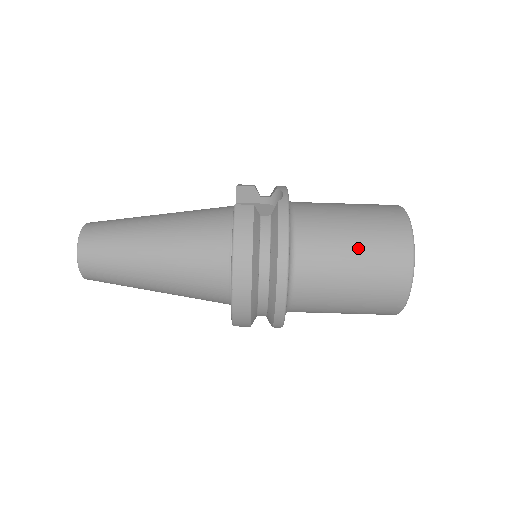
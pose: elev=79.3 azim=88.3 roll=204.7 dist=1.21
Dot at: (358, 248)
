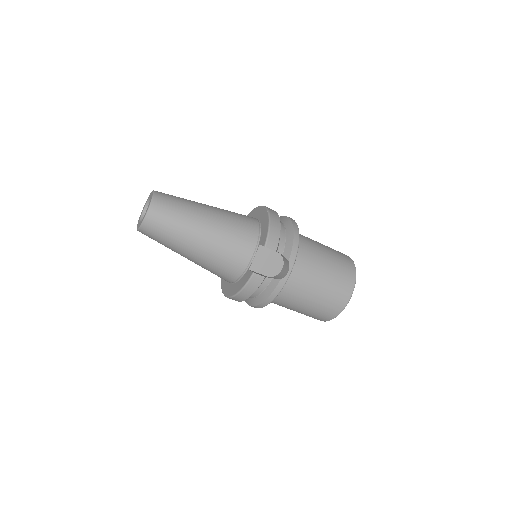
Dot at: (308, 307)
